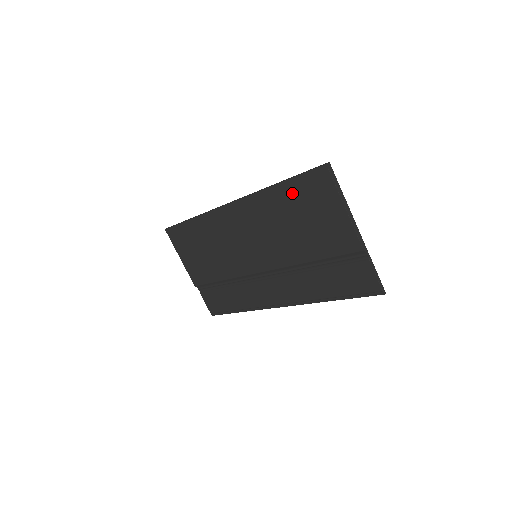
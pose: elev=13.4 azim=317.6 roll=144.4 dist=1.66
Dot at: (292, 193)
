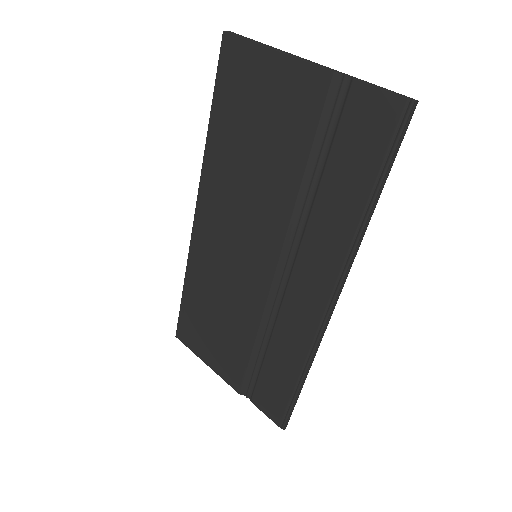
Dot at: (225, 114)
